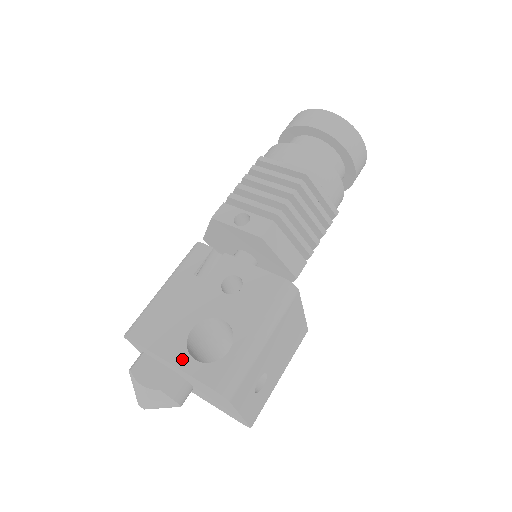
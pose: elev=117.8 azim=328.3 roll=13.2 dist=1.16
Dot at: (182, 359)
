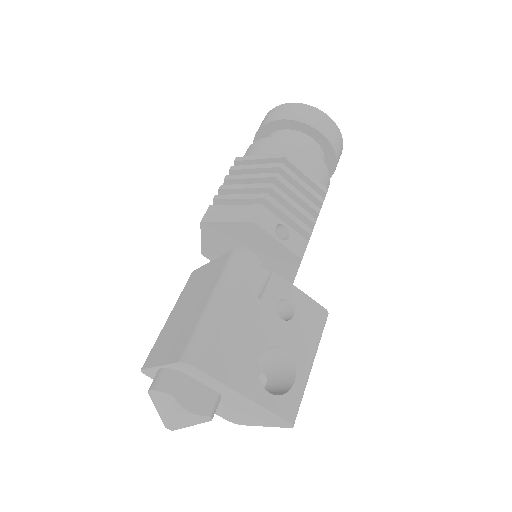
Dot at: (257, 392)
